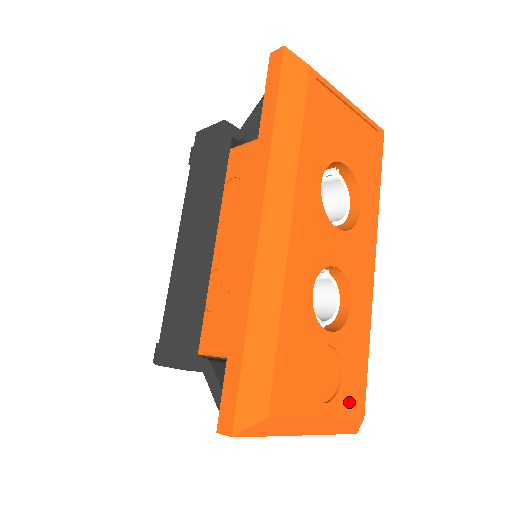
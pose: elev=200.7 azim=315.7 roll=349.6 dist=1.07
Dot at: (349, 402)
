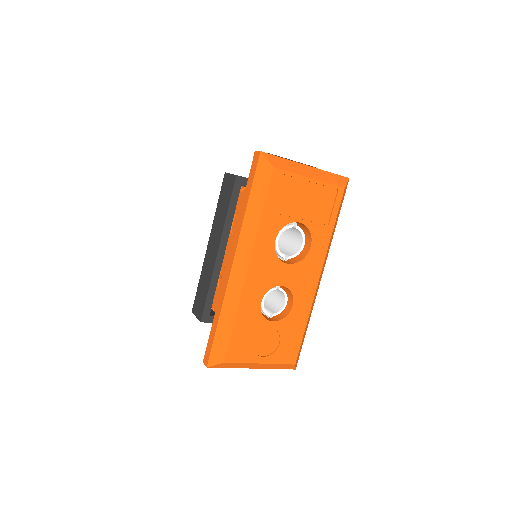
Dot at: (284, 356)
